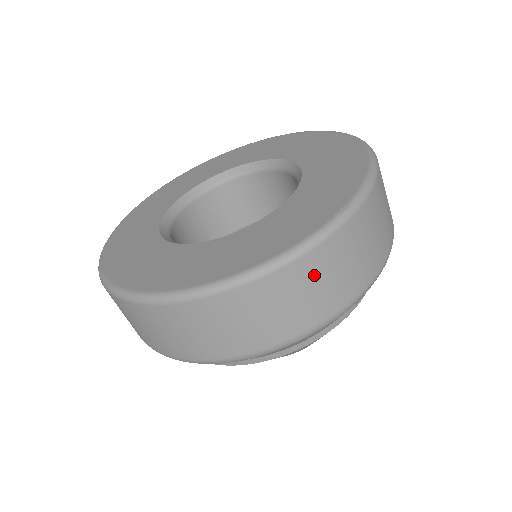
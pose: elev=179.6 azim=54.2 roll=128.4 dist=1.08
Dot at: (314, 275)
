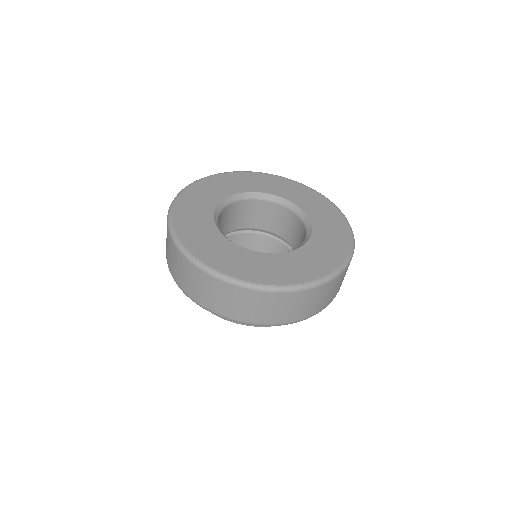
Dot at: (315, 297)
